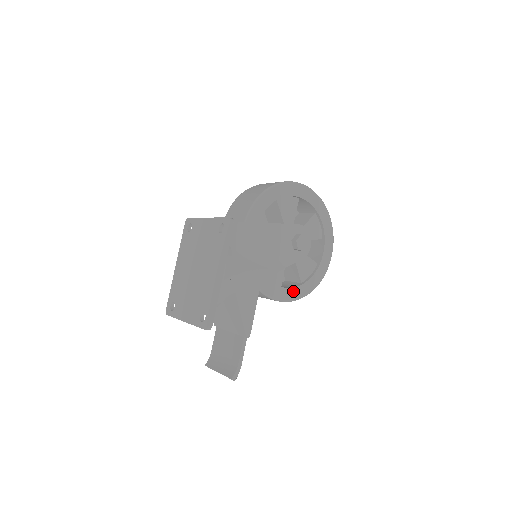
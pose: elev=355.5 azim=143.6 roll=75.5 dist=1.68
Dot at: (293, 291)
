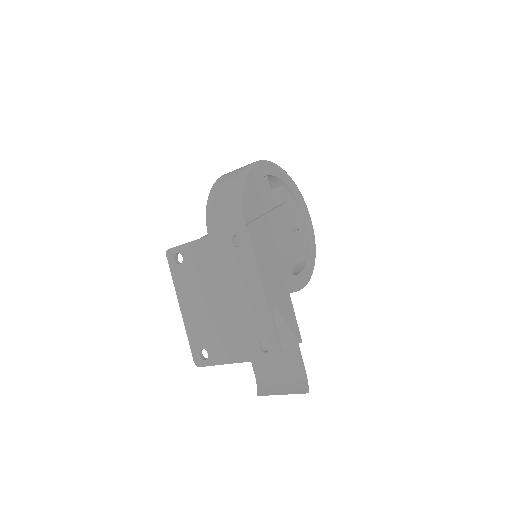
Dot at: (304, 274)
